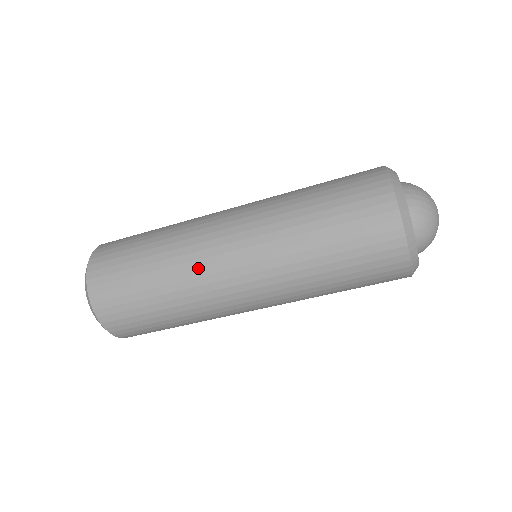
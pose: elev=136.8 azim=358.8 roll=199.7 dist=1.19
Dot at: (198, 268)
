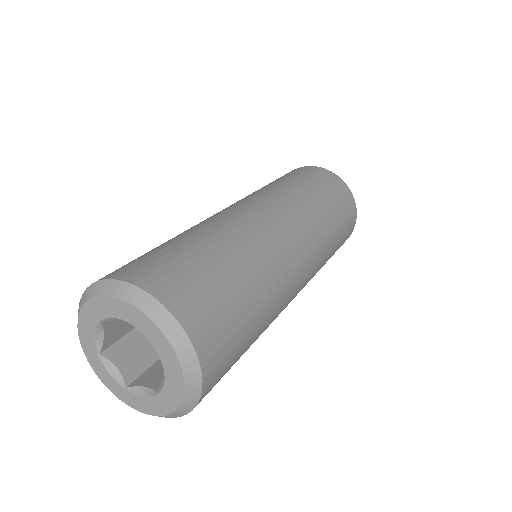
Dot at: (260, 233)
